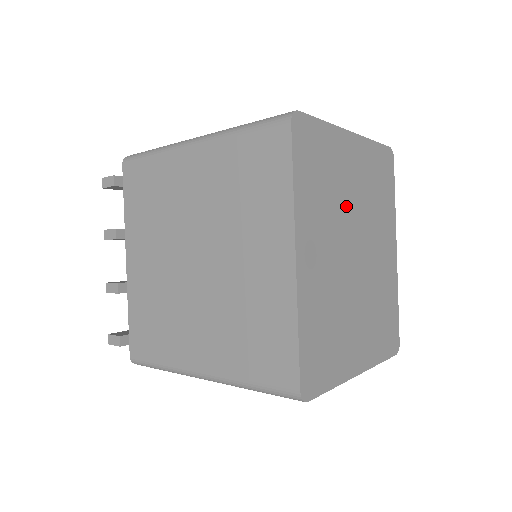
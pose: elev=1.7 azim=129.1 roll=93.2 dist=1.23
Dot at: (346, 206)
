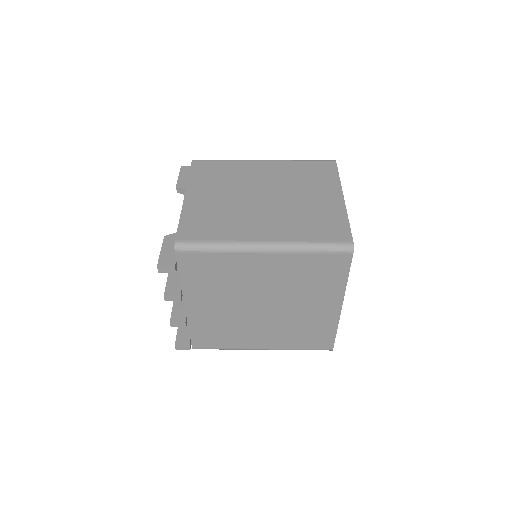
Dot at: occluded
